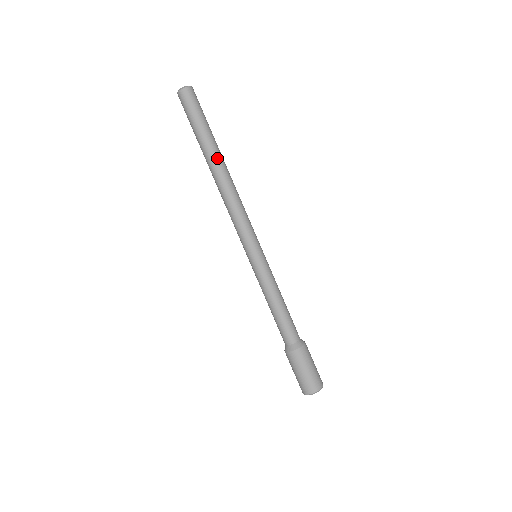
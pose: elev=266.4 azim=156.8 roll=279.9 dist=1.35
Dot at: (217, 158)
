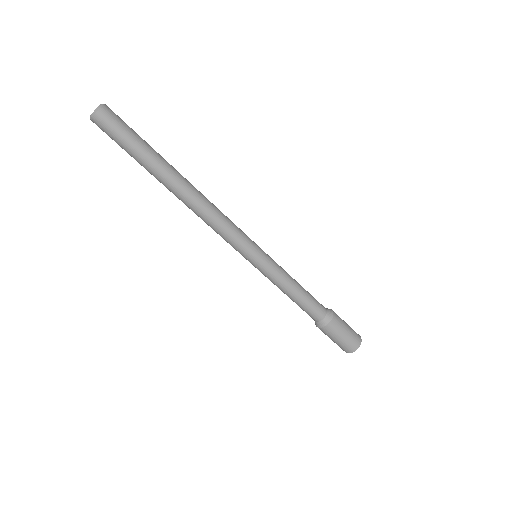
Dot at: (166, 185)
